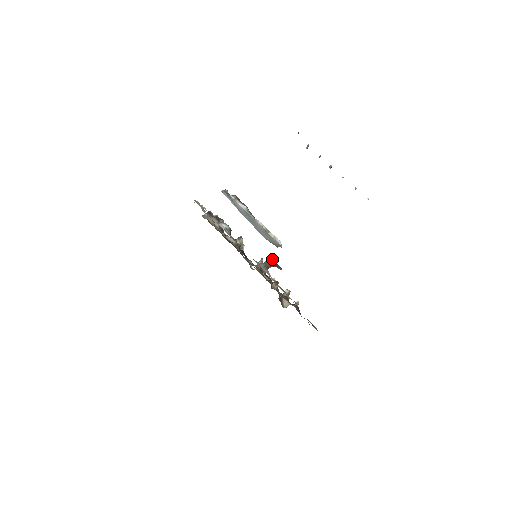
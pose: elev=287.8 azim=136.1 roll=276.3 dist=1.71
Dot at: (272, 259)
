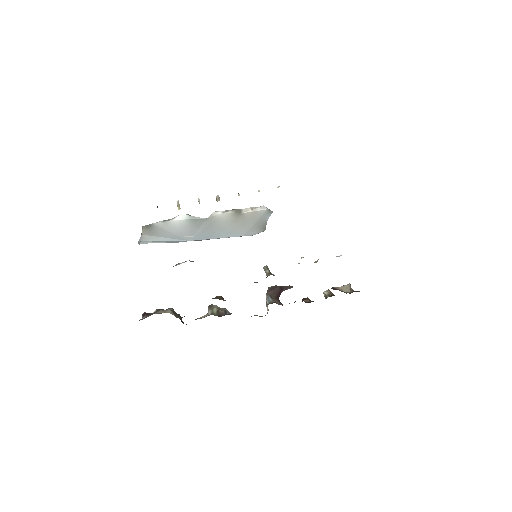
Dot at: (270, 288)
